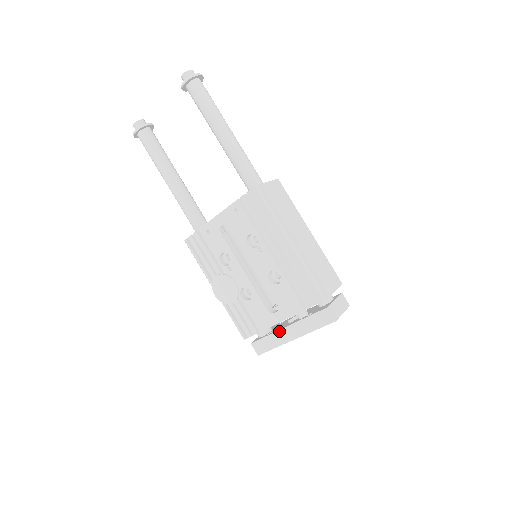
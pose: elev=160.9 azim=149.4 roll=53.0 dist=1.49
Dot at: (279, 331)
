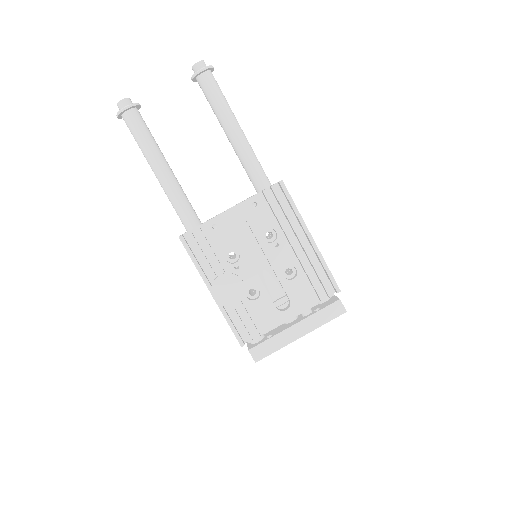
Dot at: (285, 330)
